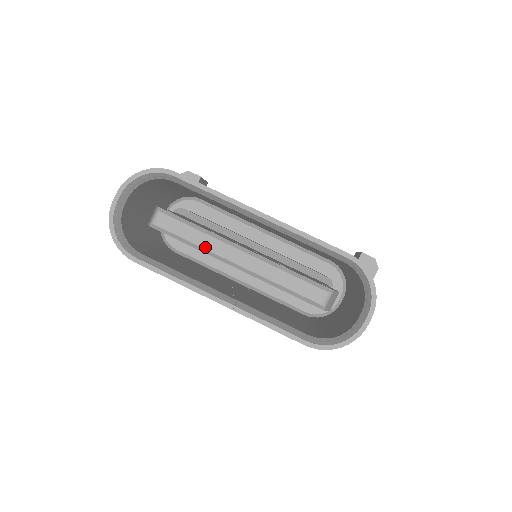
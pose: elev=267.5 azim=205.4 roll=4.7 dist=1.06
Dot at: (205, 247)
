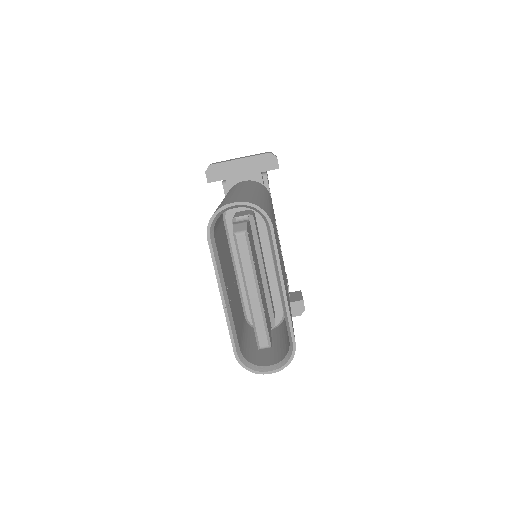
Dot at: (245, 271)
